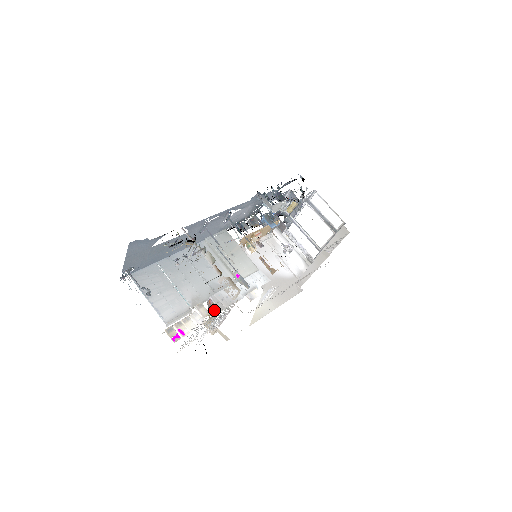
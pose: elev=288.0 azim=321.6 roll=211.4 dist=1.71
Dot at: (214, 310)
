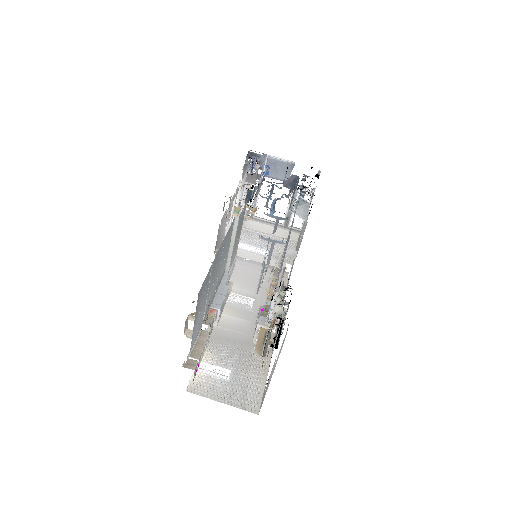
Dot at: occluded
